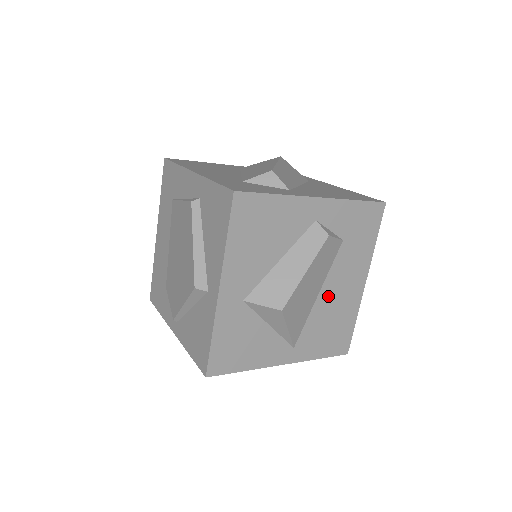
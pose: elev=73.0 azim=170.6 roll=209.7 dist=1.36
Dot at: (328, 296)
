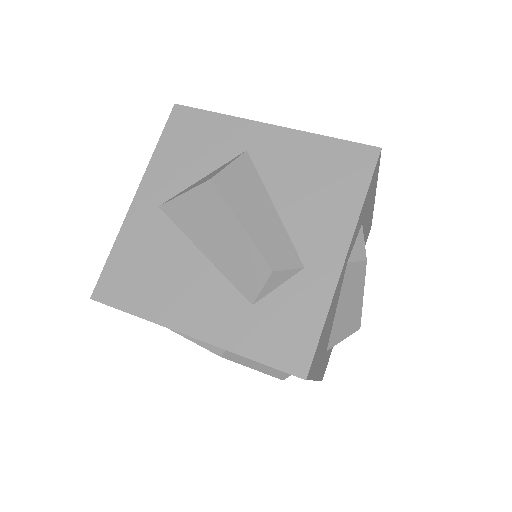
Dot at: occluded
